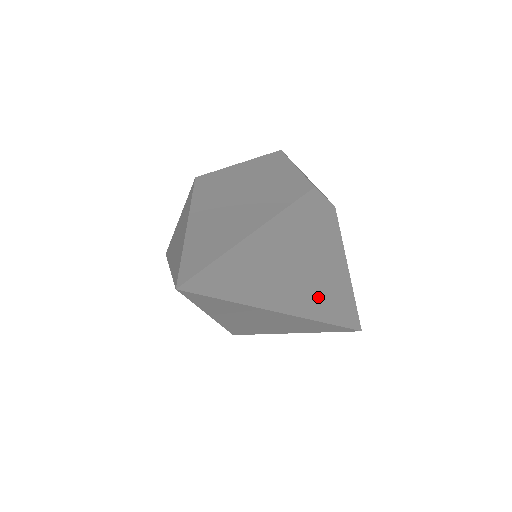
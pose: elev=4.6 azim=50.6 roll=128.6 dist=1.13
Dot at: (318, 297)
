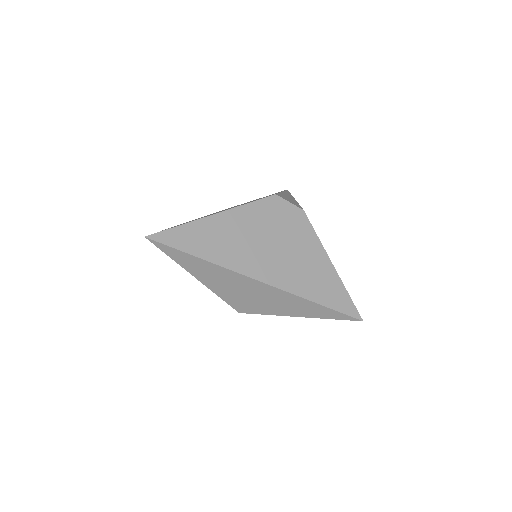
Dot at: (290, 274)
